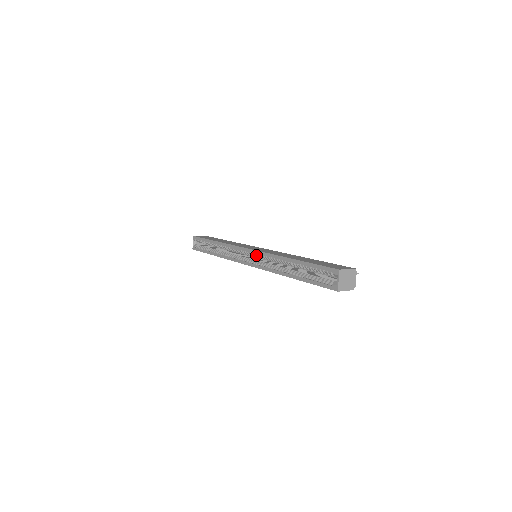
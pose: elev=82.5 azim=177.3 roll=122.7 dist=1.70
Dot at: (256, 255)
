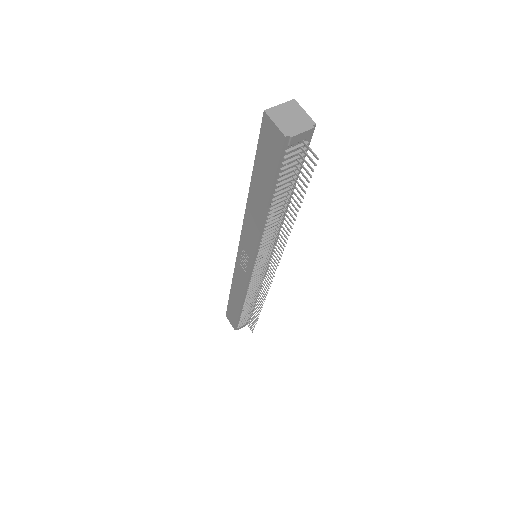
Dot at: occluded
